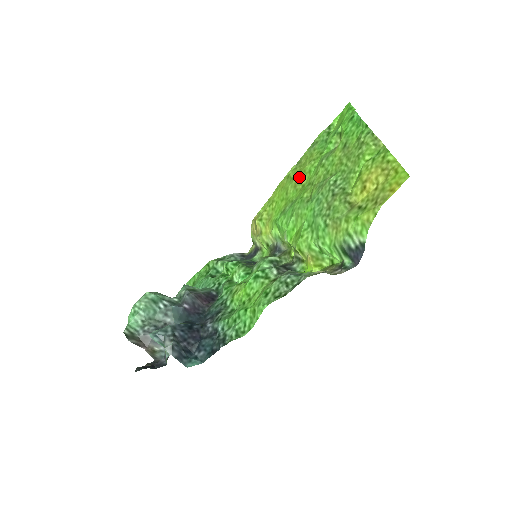
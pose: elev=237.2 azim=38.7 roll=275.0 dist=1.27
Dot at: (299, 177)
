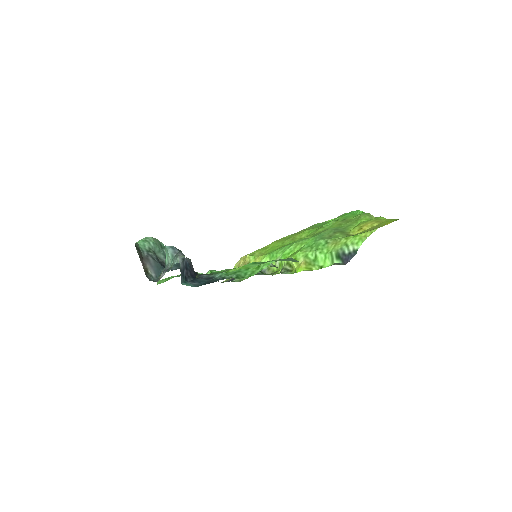
Dot at: (297, 236)
